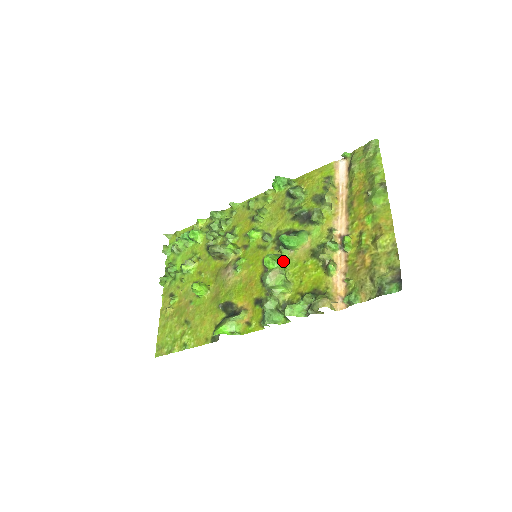
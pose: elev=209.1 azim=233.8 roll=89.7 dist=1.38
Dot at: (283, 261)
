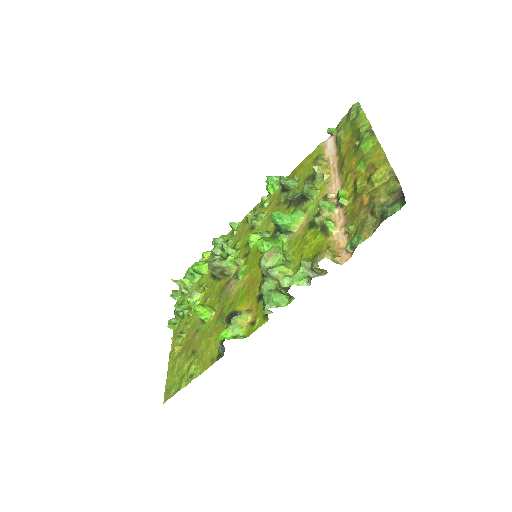
Dot at: (279, 242)
